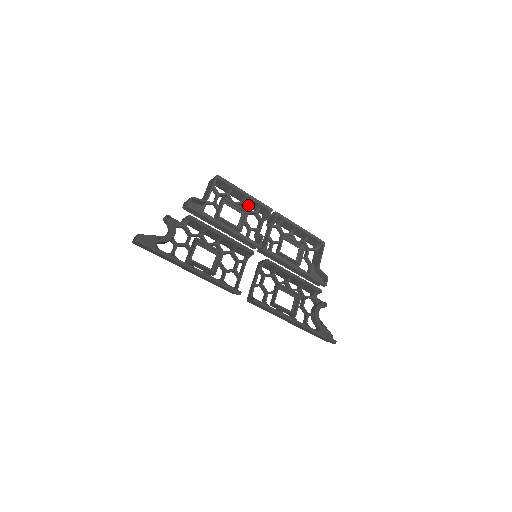
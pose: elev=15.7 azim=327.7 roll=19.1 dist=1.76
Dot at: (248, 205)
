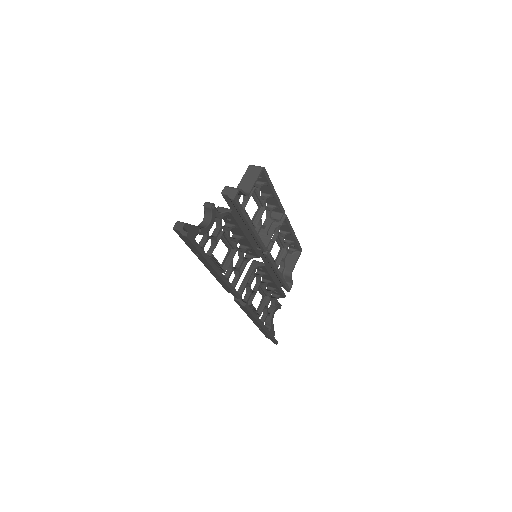
Dot at: (266, 199)
